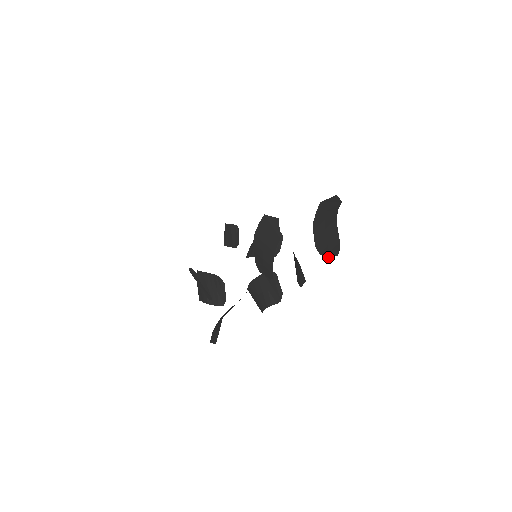
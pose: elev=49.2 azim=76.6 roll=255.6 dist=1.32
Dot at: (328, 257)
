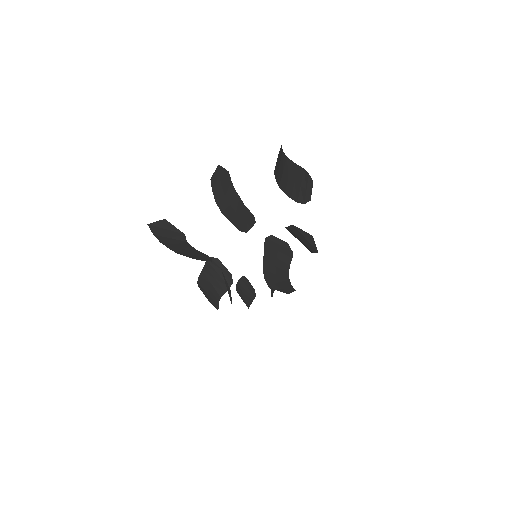
Dot at: (310, 196)
